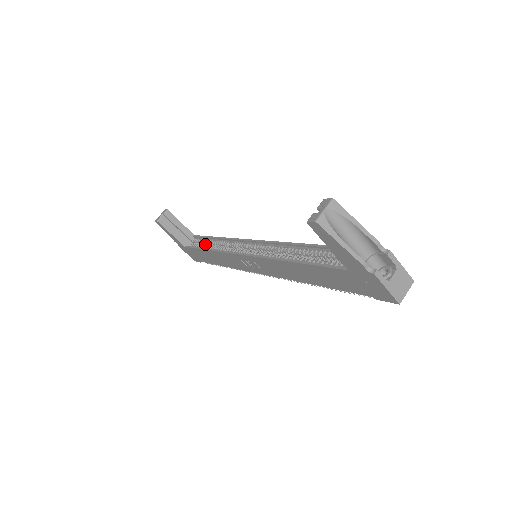
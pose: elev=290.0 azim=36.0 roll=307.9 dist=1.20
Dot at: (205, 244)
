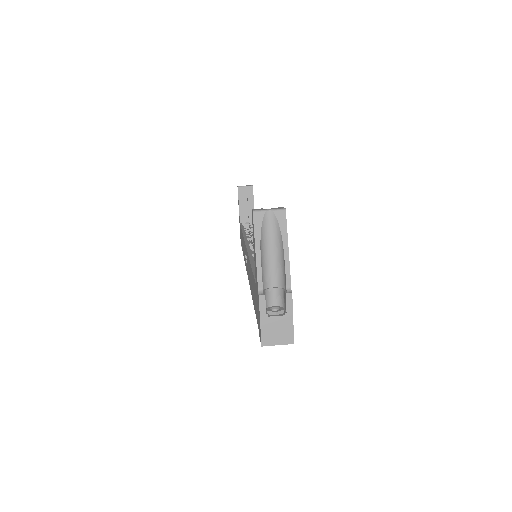
Dot at: occluded
